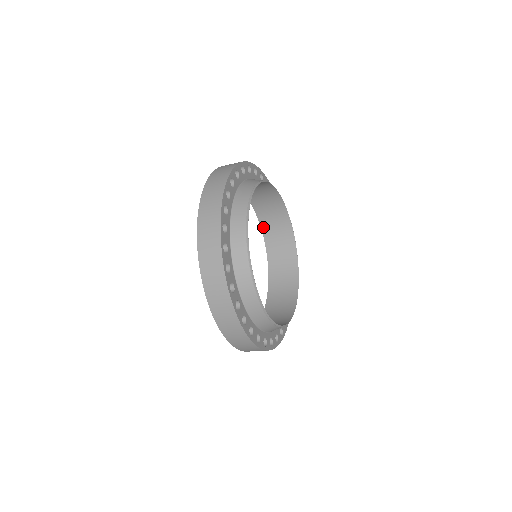
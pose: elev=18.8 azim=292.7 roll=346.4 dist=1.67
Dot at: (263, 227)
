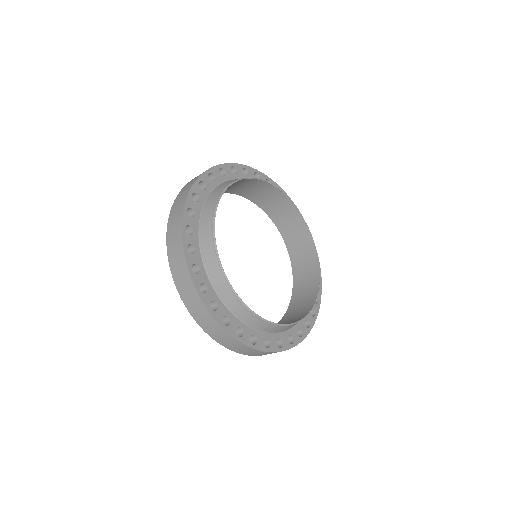
Dot at: (294, 274)
